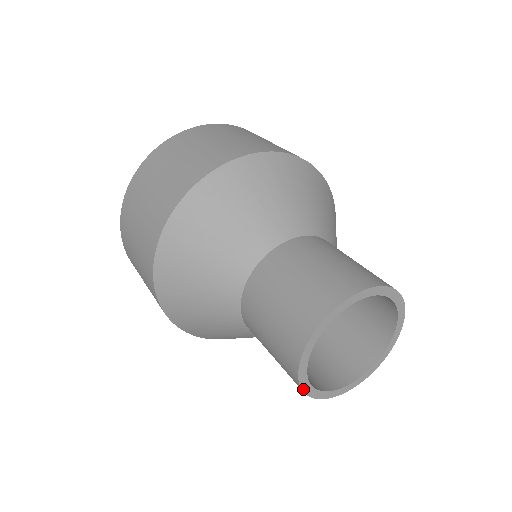
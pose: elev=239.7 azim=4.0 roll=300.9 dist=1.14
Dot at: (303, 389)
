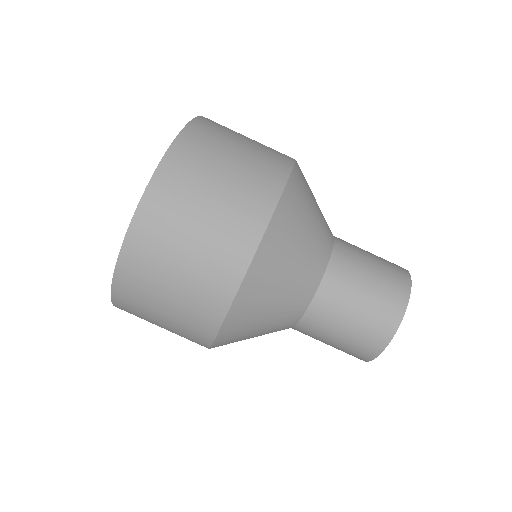
Dot at: occluded
